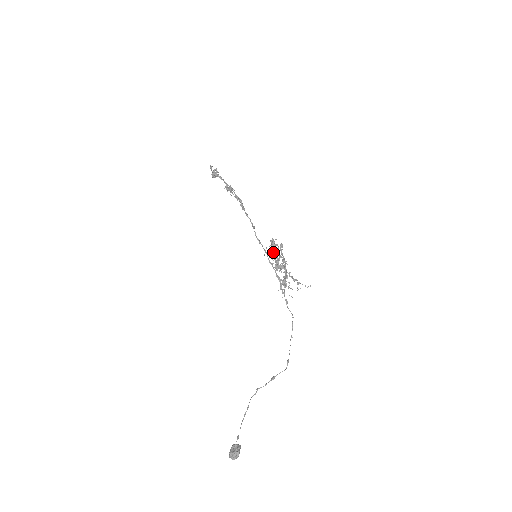
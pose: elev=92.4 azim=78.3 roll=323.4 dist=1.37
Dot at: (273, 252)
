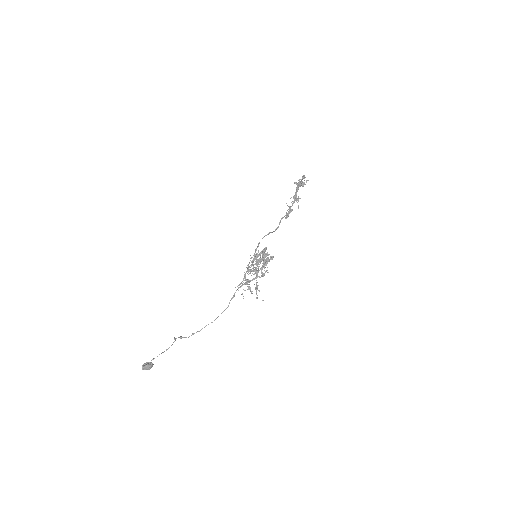
Dot at: (254, 256)
